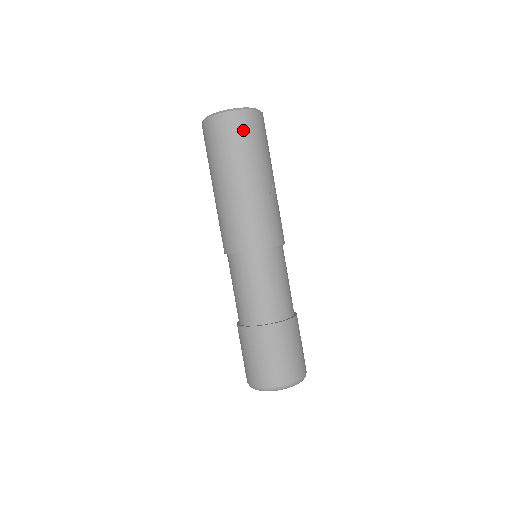
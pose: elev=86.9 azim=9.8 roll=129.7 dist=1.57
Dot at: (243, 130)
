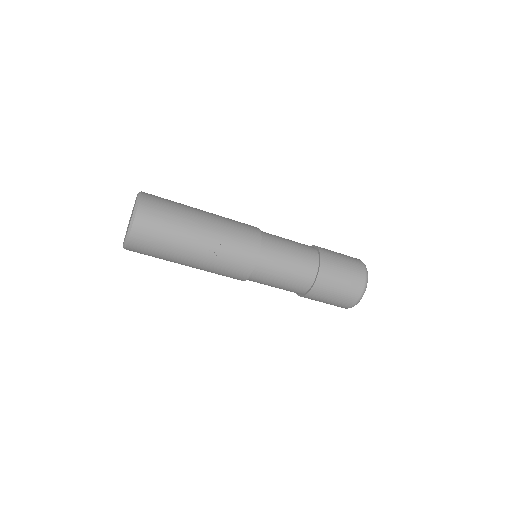
Dot at: (146, 246)
